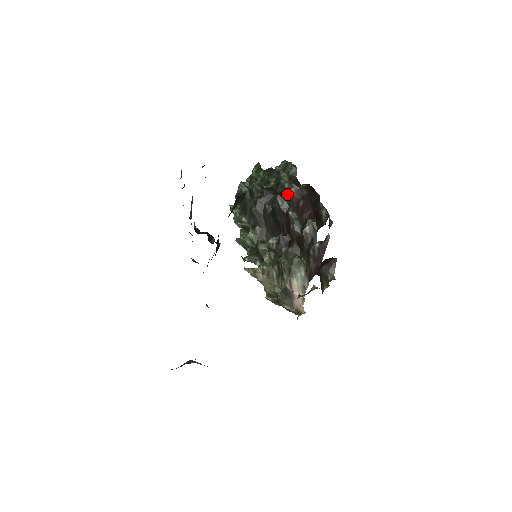
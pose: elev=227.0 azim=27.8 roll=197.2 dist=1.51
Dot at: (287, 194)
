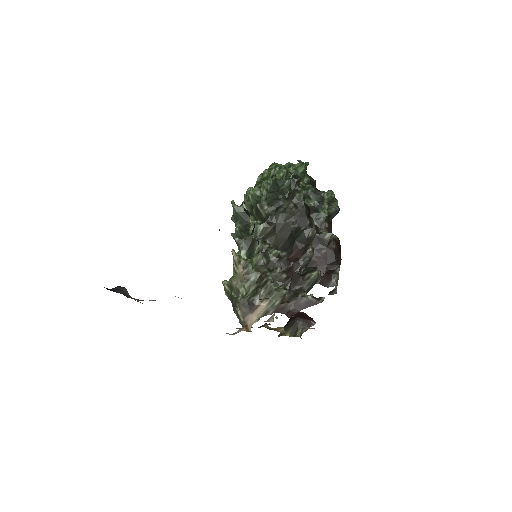
Dot at: (321, 233)
